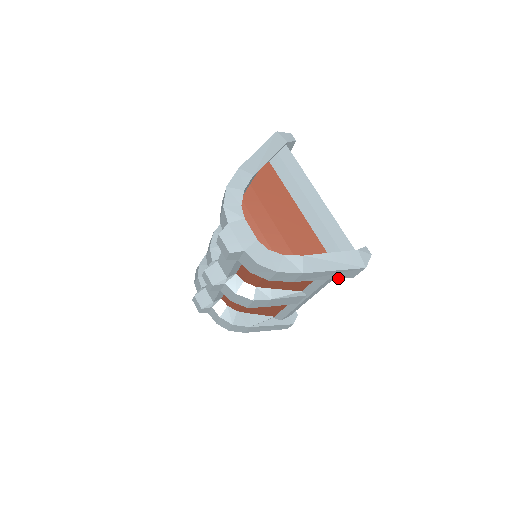
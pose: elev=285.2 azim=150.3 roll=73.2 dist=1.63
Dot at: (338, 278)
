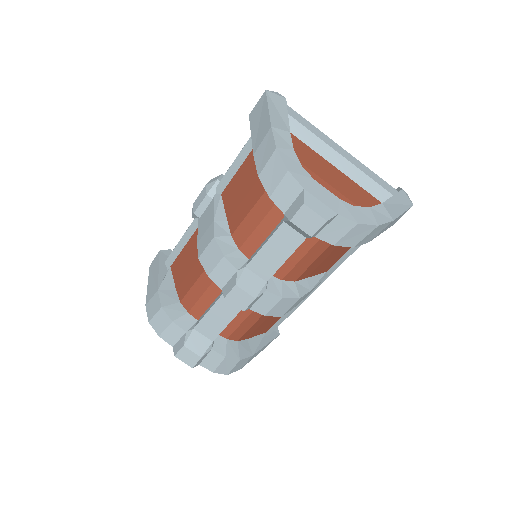
Dot at: (387, 228)
